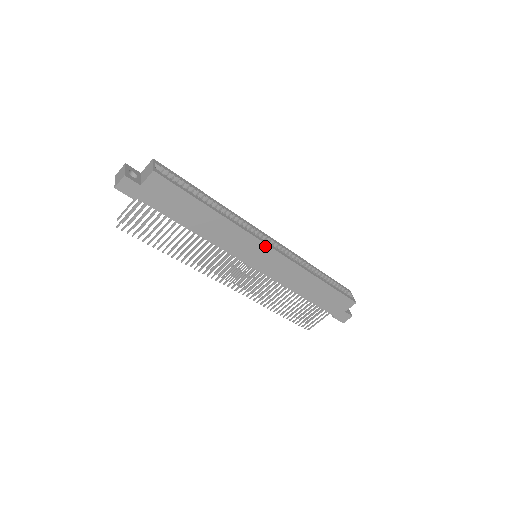
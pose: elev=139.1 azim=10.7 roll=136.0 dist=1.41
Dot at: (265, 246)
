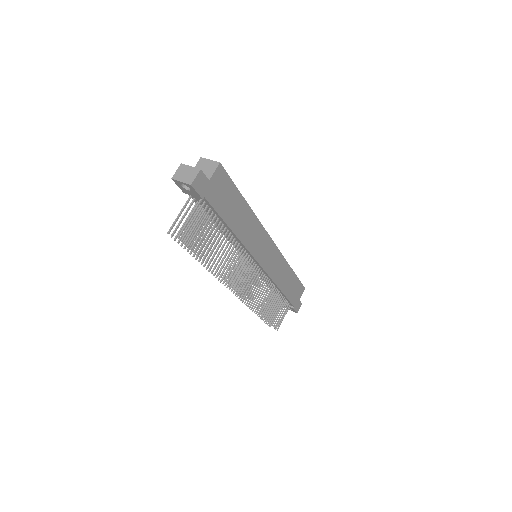
Dot at: (269, 240)
